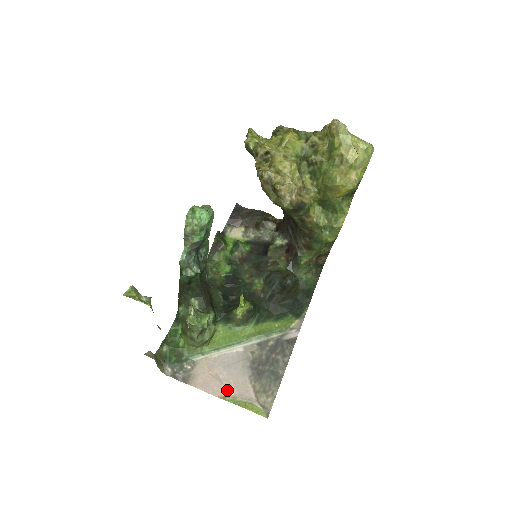
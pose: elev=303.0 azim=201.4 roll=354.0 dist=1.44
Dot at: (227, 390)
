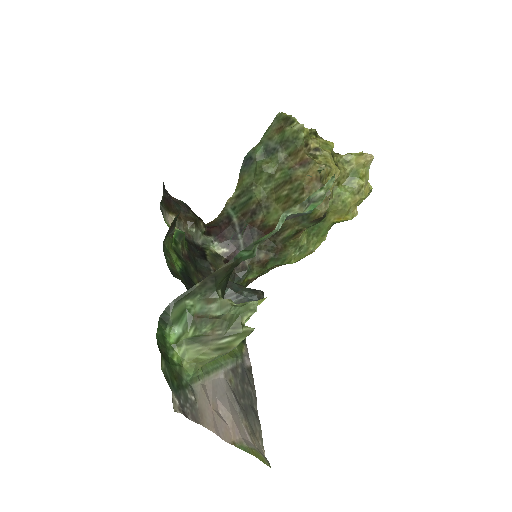
Dot at: (233, 432)
